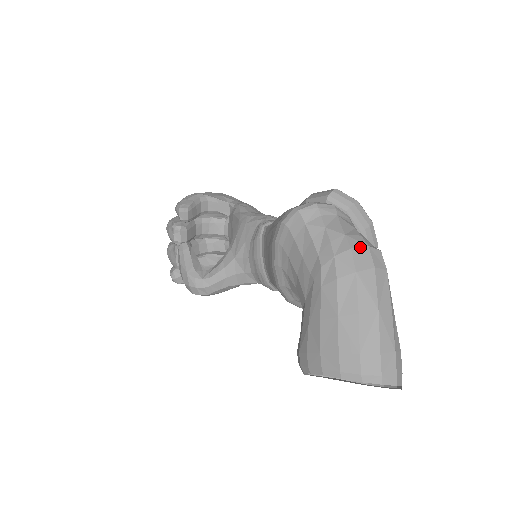
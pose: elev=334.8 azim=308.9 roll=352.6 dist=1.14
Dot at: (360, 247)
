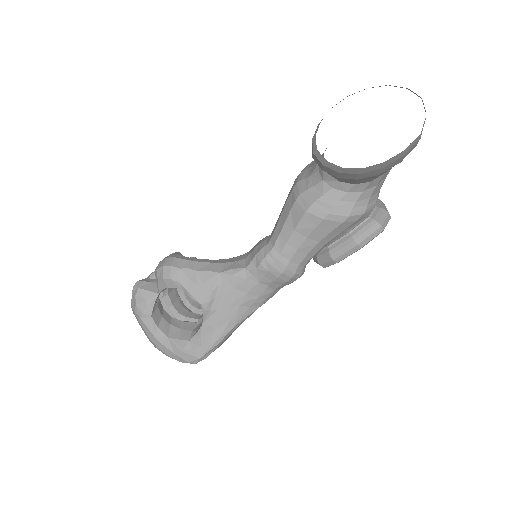
Dot at: occluded
